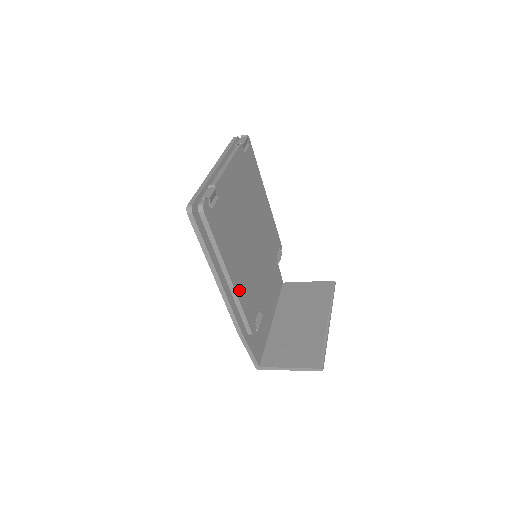
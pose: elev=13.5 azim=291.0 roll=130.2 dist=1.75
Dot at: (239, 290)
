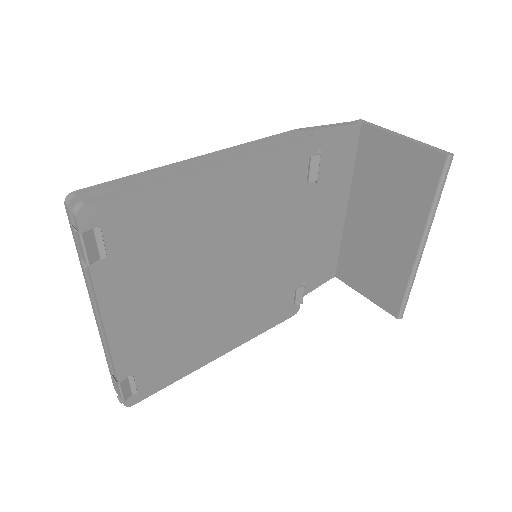
Dot at: (244, 336)
